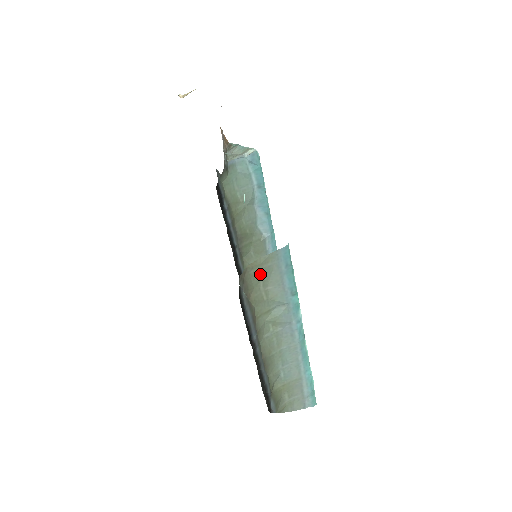
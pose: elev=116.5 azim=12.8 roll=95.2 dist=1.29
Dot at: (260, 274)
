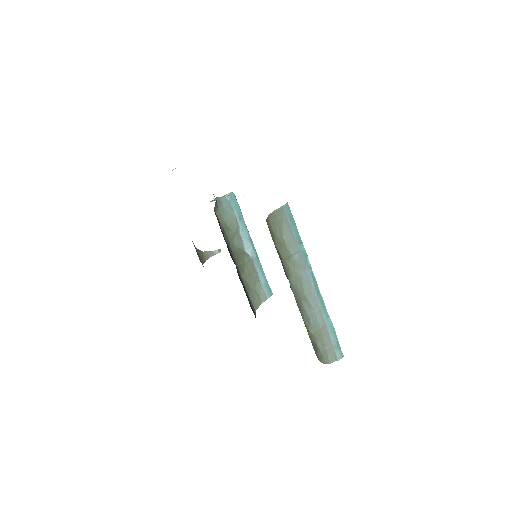
Dot at: (276, 224)
